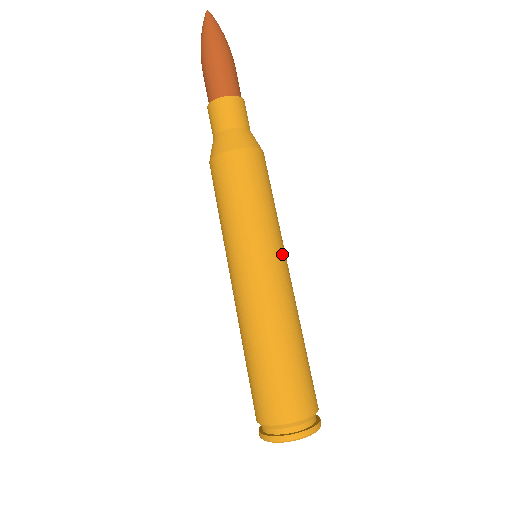
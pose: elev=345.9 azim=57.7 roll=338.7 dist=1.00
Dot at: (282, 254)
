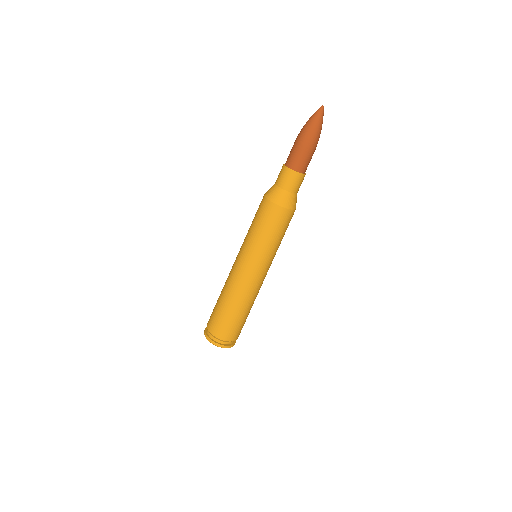
Dot at: (269, 266)
